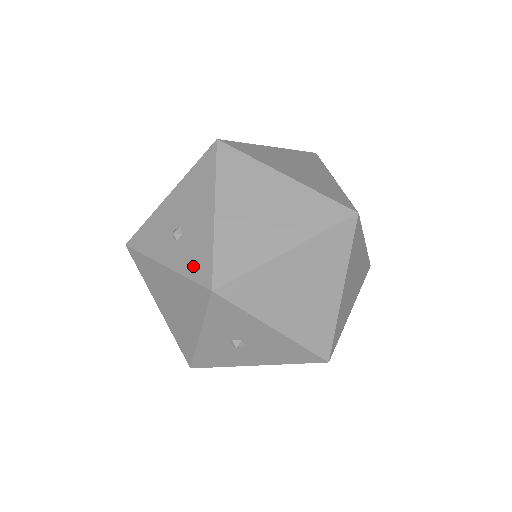
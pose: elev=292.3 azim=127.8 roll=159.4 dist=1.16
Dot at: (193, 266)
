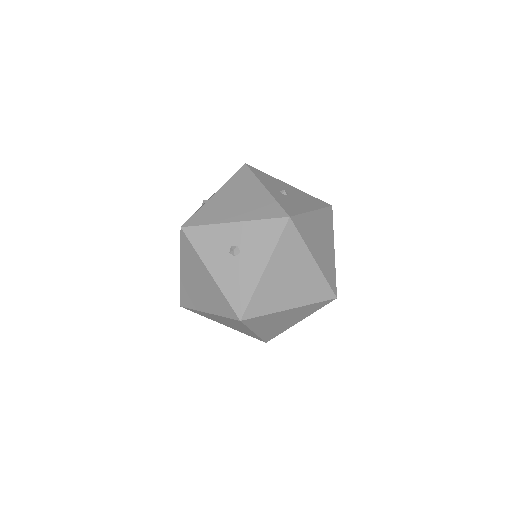
Dot at: (285, 204)
